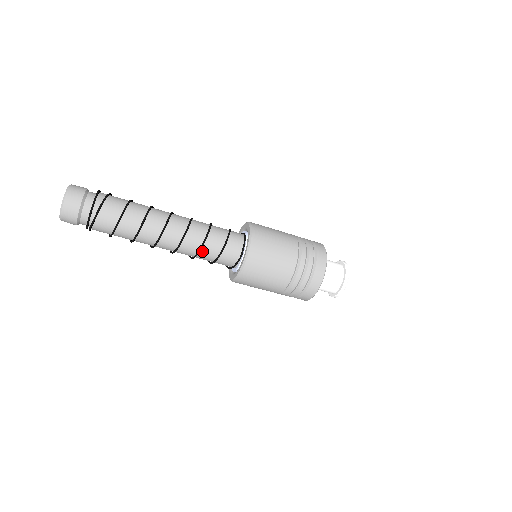
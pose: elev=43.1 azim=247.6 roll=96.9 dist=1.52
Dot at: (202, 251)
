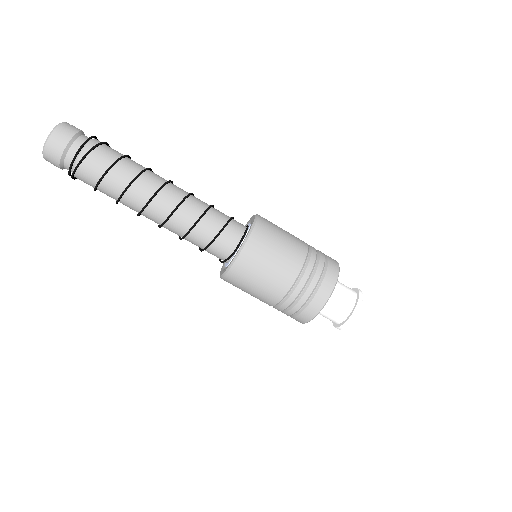
Dot at: (192, 233)
